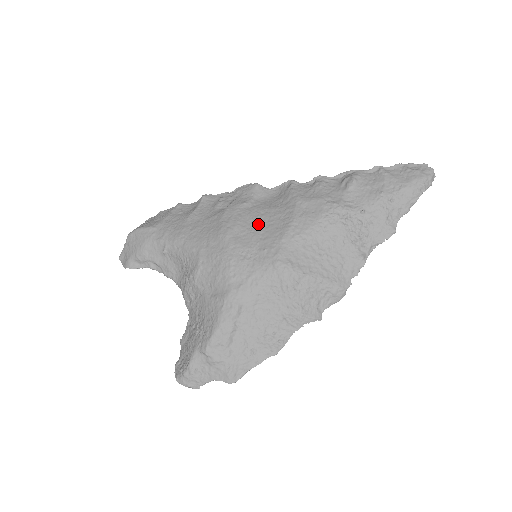
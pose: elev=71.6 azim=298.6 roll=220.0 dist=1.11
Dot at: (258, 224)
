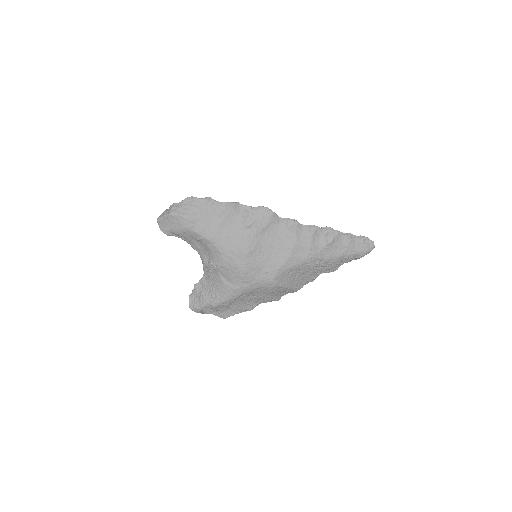
Dot at: (267, 251)
